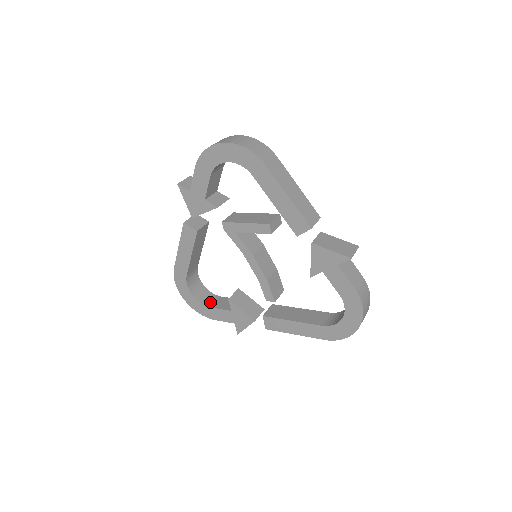
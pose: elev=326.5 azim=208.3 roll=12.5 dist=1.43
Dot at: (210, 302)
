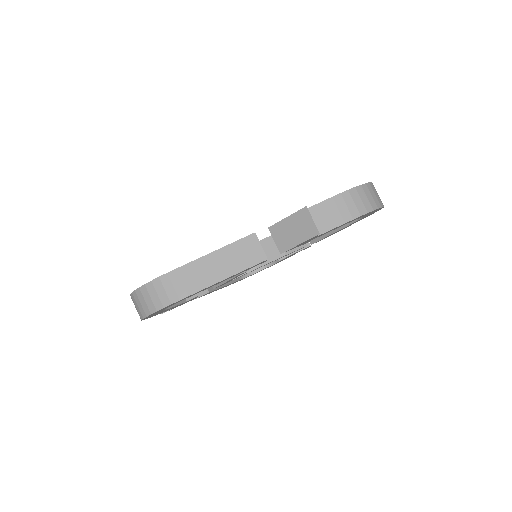
Dot at: occluded
